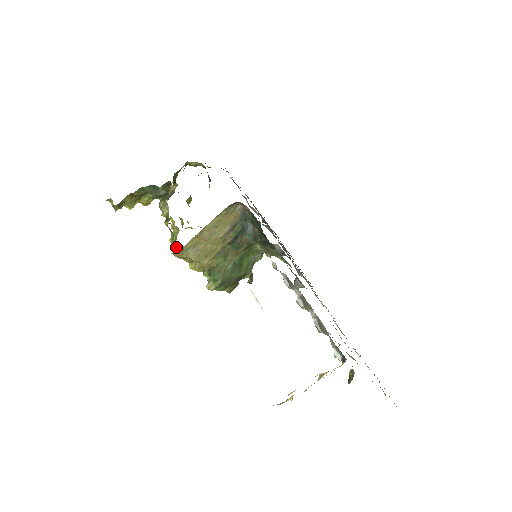
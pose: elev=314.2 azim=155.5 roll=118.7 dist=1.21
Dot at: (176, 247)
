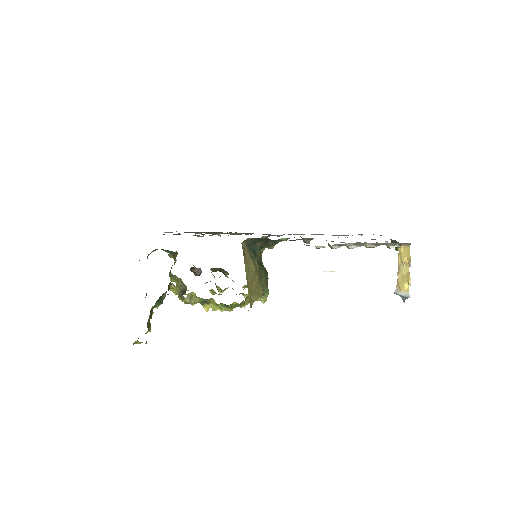
Dot at: (233, 307)
